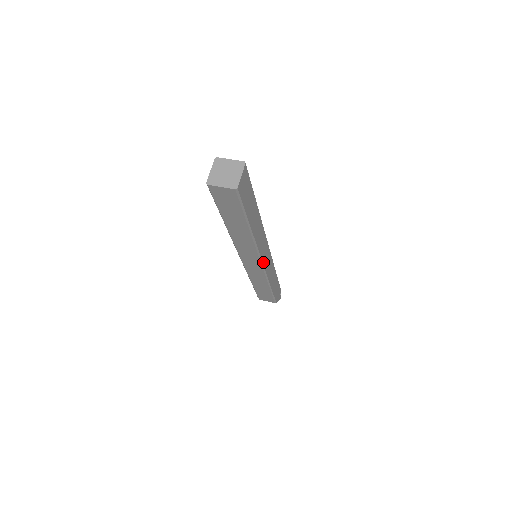
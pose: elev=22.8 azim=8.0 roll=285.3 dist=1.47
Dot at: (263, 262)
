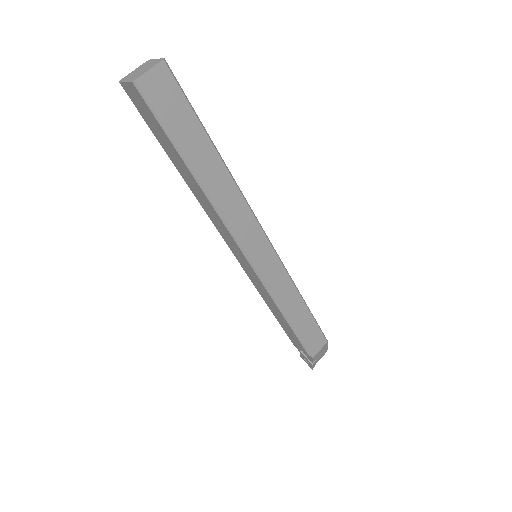
Dot at: (267, 239)
